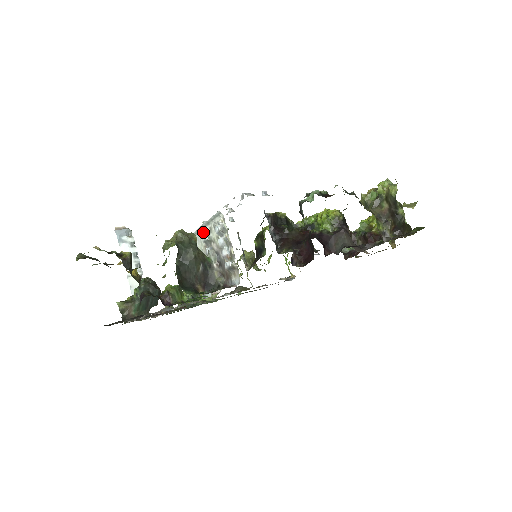
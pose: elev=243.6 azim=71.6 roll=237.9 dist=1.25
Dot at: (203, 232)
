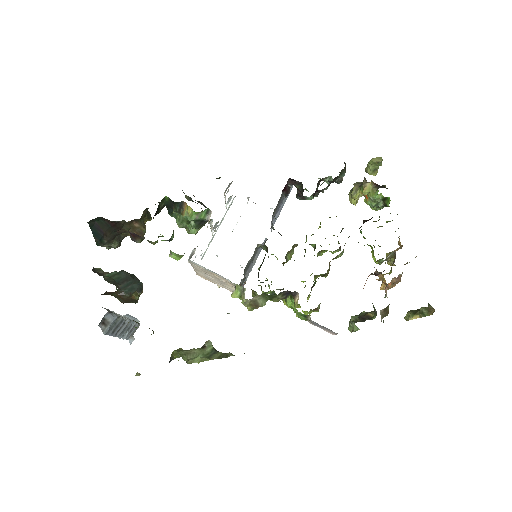
Dot at: (214, 230)
